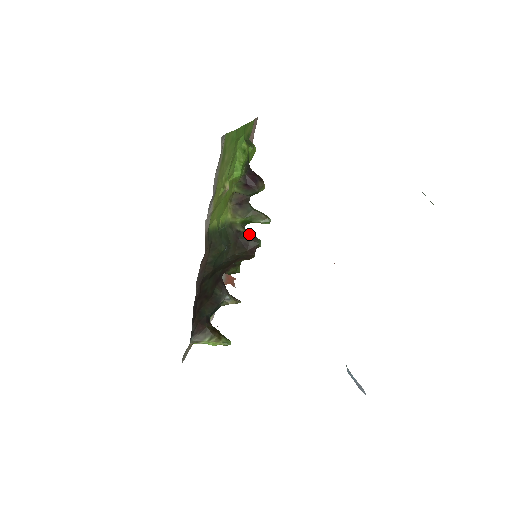
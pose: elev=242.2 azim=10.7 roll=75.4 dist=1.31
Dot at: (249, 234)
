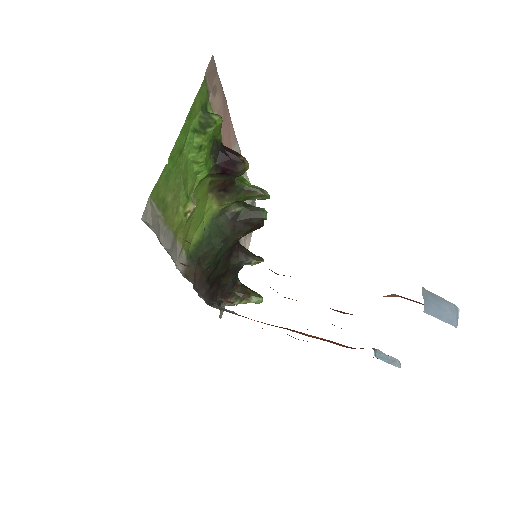
Dot at: (249, 210)
